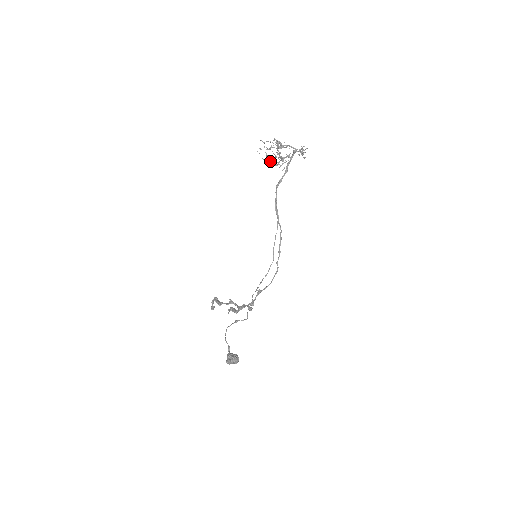
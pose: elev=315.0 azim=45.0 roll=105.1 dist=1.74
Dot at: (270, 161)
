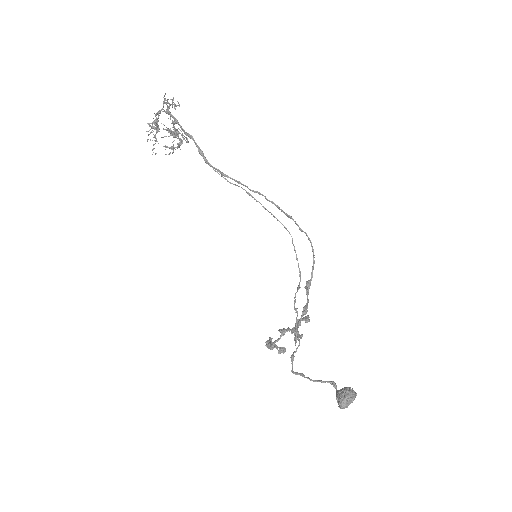
Dot at: (173, 148)
